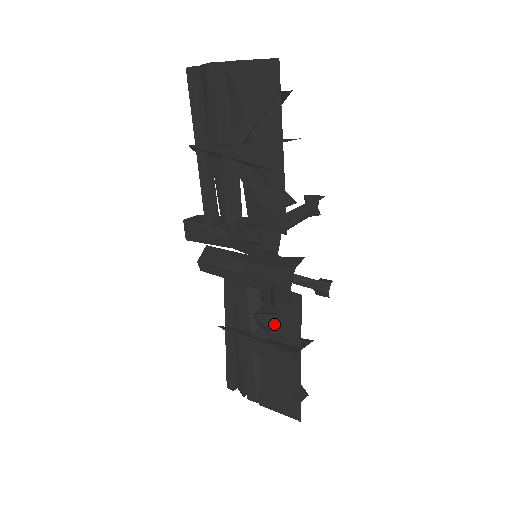
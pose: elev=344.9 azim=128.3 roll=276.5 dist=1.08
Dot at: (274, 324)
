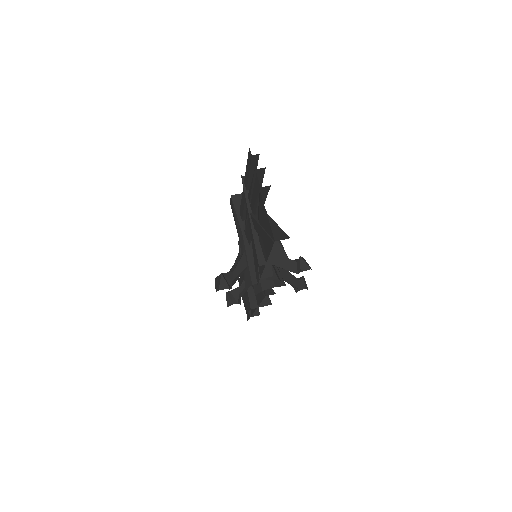
Dot at: occluded
